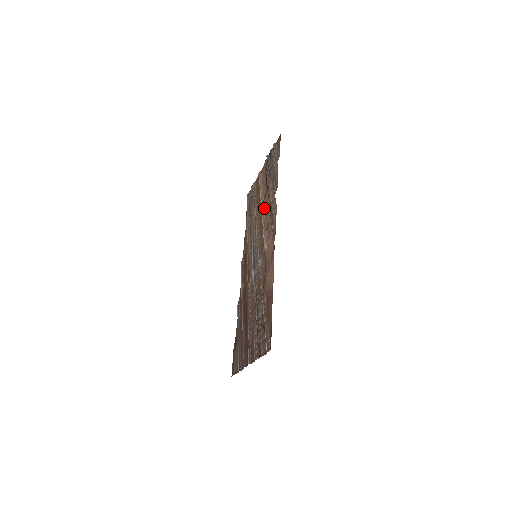
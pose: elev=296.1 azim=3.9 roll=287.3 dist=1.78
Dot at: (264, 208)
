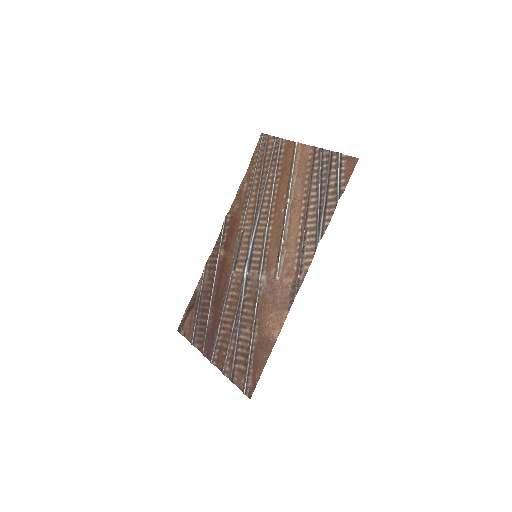
Dot at: (290, 217)
